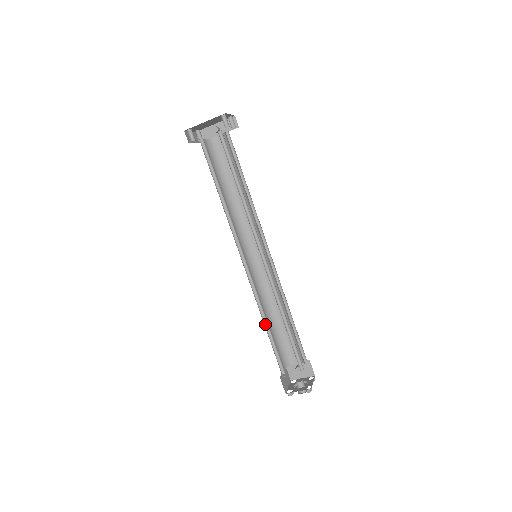
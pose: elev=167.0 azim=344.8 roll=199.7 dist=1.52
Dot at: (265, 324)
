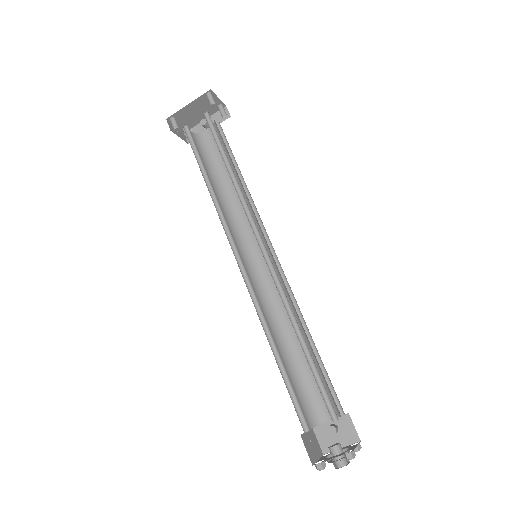
Dot at: (273, 349)
